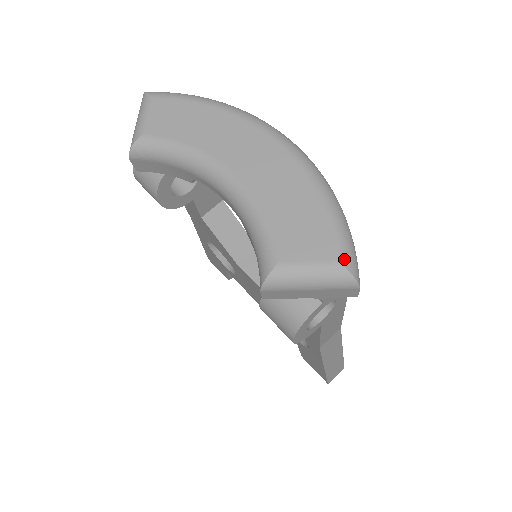
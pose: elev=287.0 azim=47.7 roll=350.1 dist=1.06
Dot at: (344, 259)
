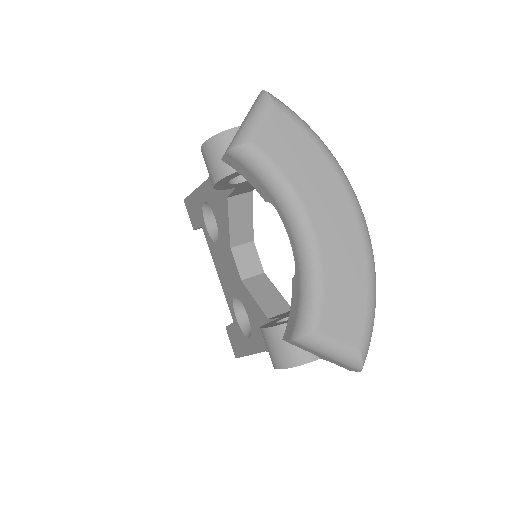
Dot at: (364, 350)
